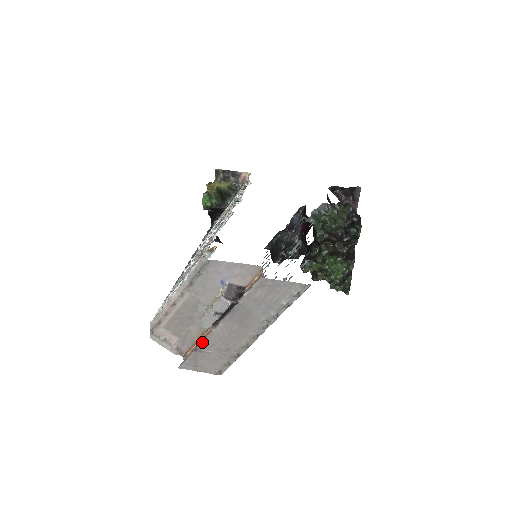
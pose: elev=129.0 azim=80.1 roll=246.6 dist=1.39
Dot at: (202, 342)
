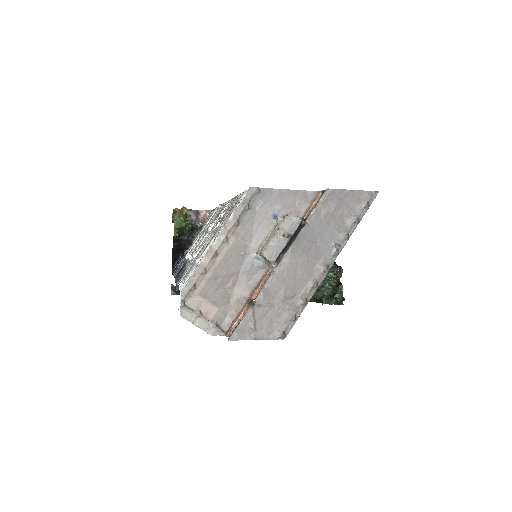
Dot at: (261, 291)
